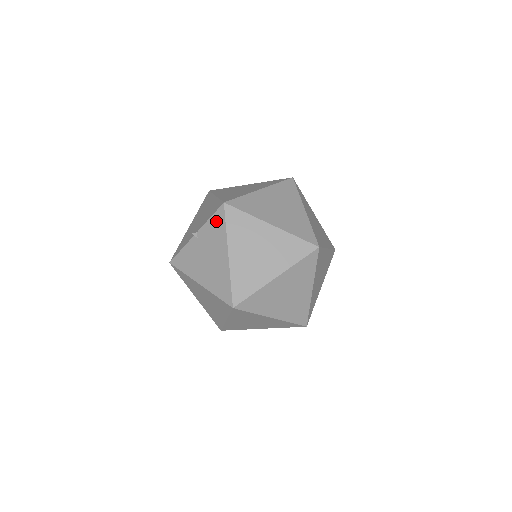
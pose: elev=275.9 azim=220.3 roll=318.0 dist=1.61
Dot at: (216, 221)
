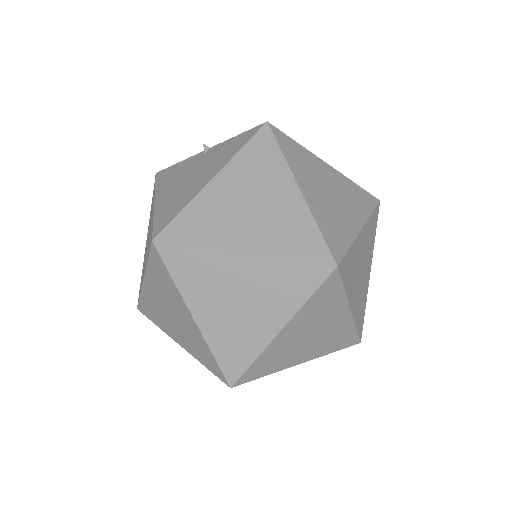
Dot at: (239, 139)
